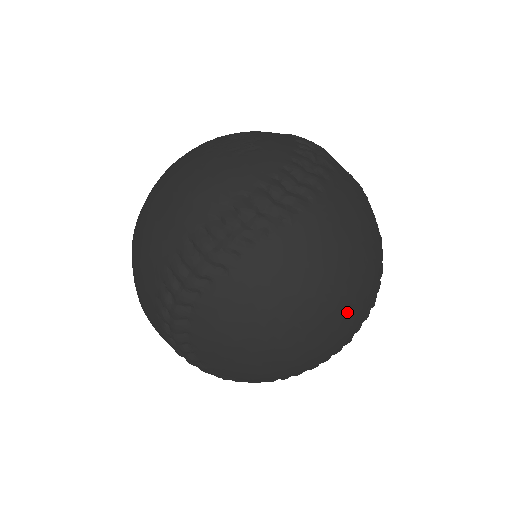
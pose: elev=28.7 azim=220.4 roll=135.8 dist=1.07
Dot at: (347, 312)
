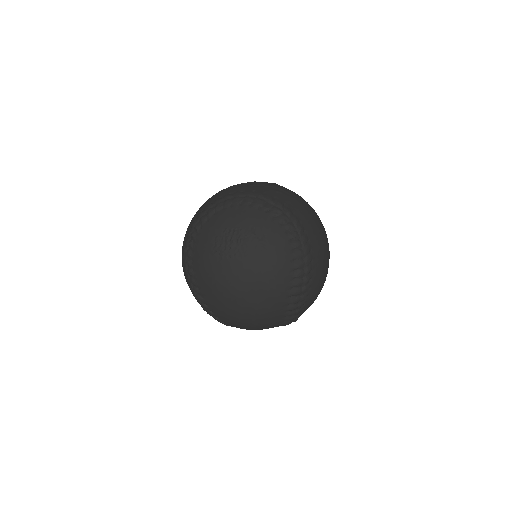
Dot at: occluded
